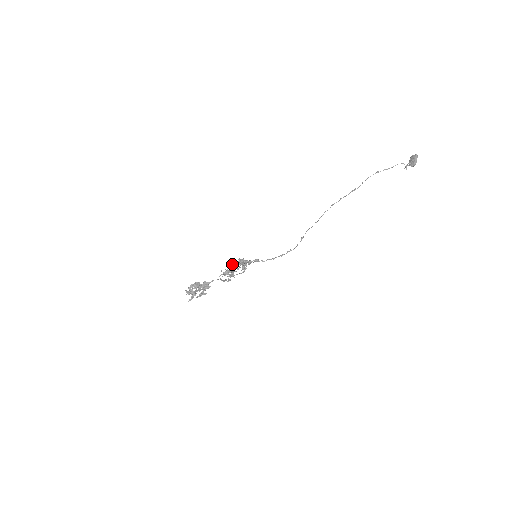
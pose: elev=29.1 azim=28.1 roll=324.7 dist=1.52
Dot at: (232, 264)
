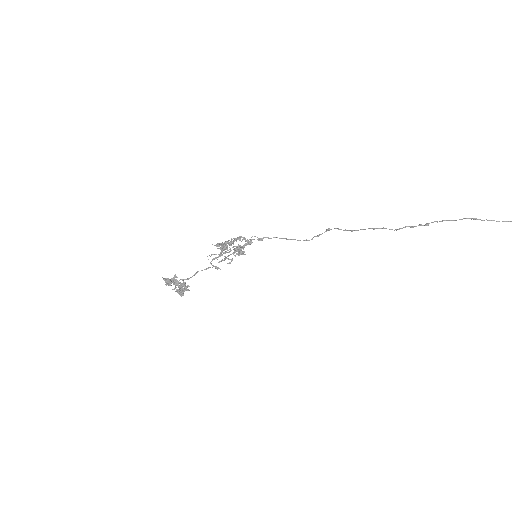
Dot at: occluded
